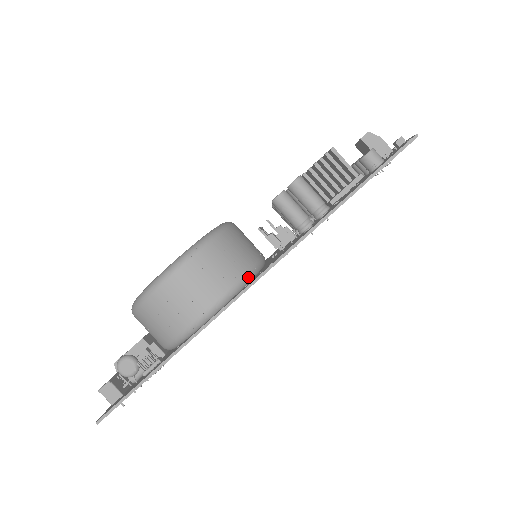
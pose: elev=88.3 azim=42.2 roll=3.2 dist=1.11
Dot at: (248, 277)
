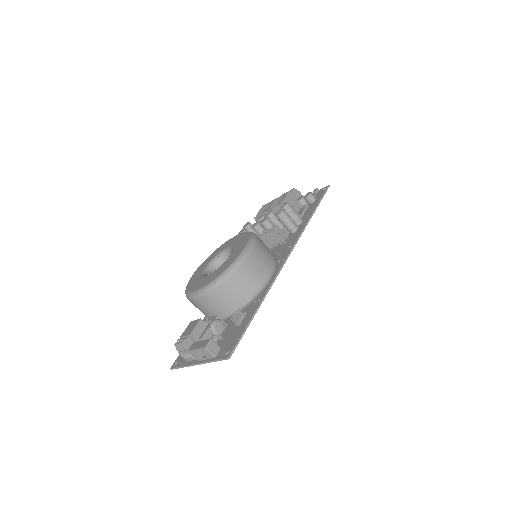
Dot at: occluded
